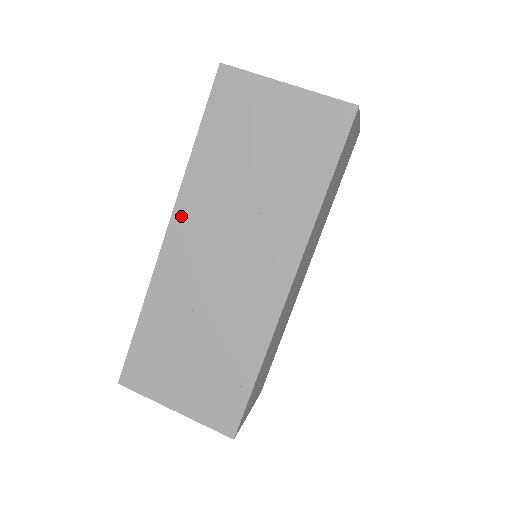
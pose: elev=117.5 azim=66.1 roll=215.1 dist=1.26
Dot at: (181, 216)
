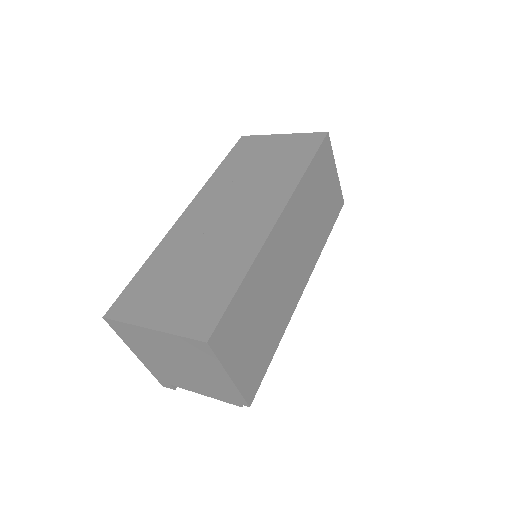
Dot at: (199, 200)
